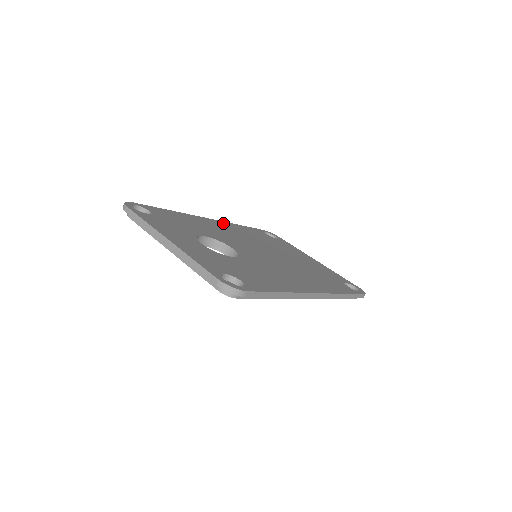
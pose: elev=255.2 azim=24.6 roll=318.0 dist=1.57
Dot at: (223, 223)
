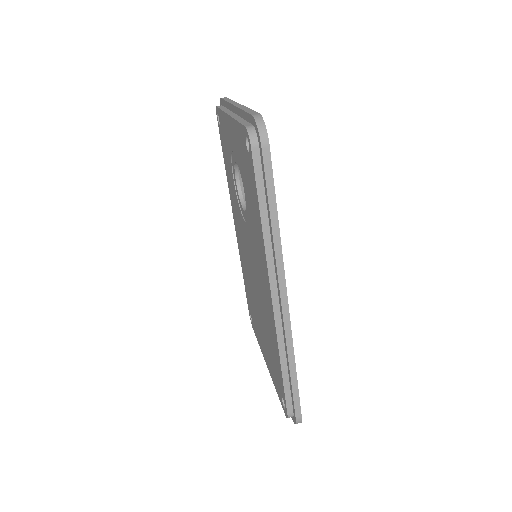
Dot at: occluded
